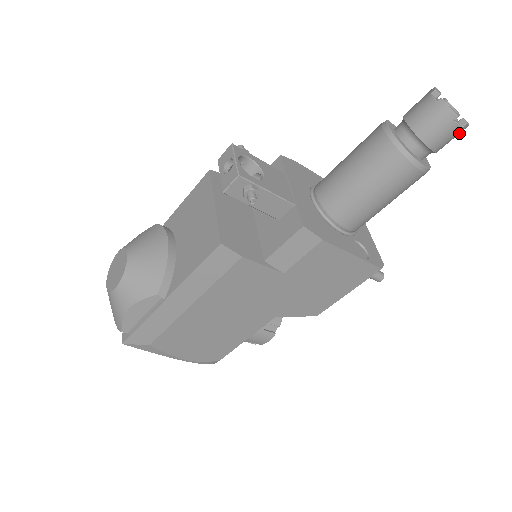
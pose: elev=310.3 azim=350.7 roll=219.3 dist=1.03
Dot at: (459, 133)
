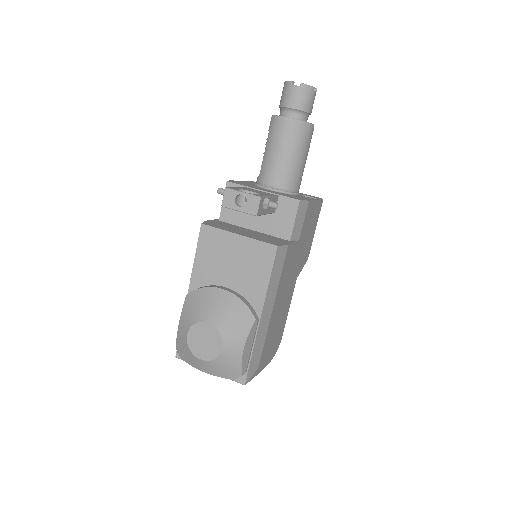
Dot at: occluded
